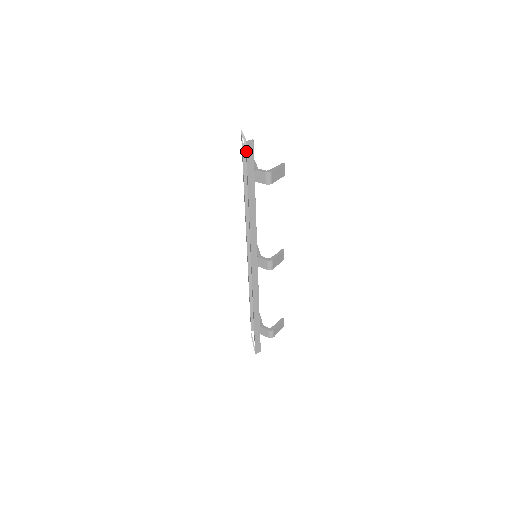
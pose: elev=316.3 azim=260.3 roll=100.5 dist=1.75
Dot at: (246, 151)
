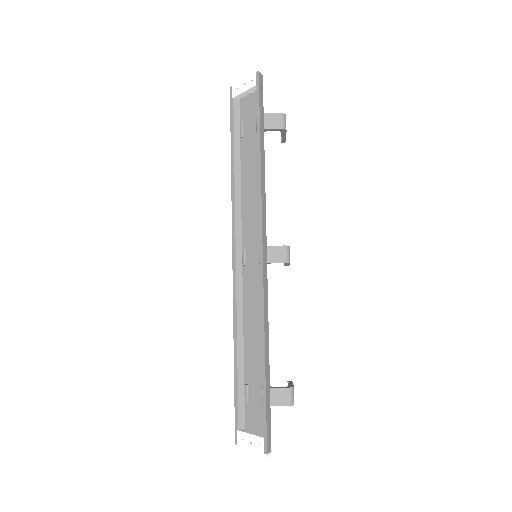
Dot at: (258, 83)
